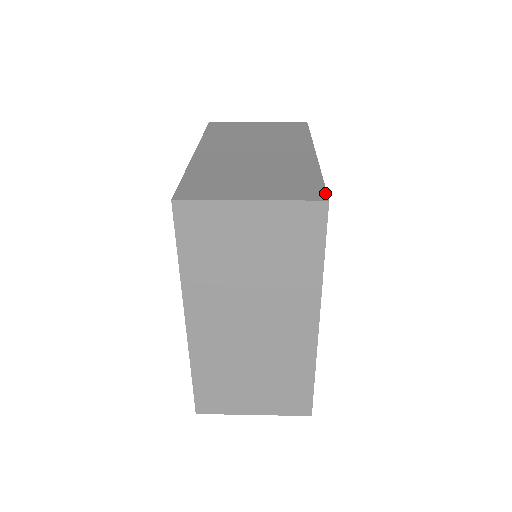
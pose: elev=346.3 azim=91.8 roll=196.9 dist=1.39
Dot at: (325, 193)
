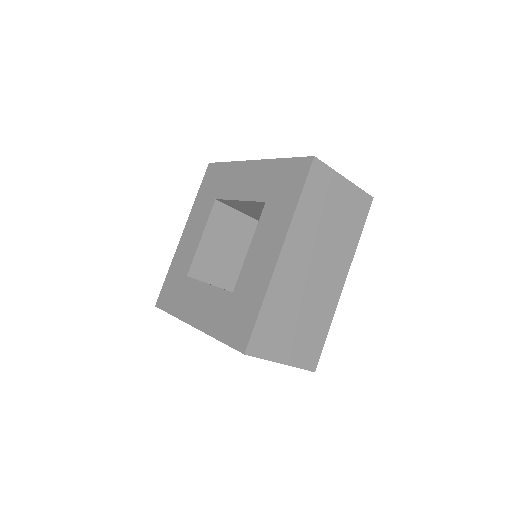
Dot at: occluded
